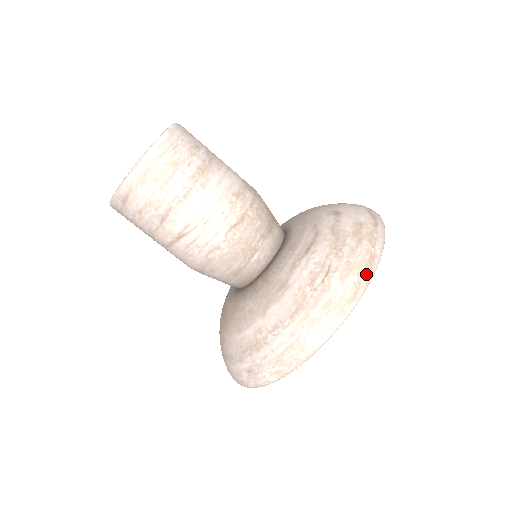
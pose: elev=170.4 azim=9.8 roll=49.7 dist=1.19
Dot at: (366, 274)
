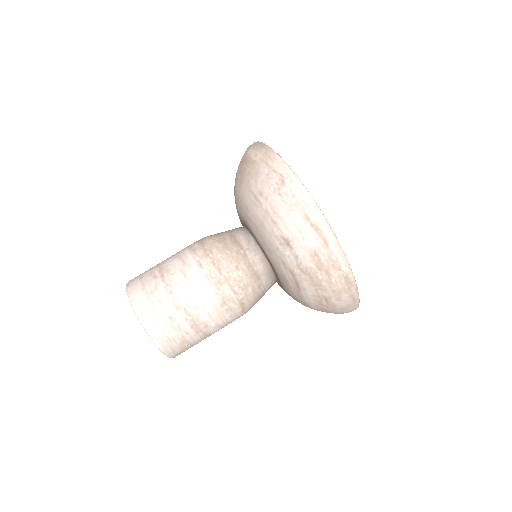
Dot at: (351, 289)
